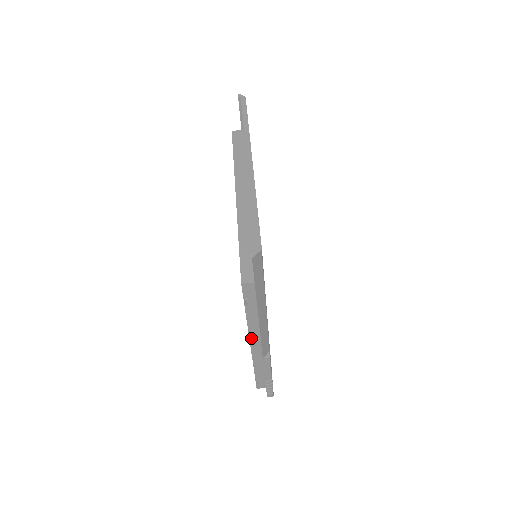
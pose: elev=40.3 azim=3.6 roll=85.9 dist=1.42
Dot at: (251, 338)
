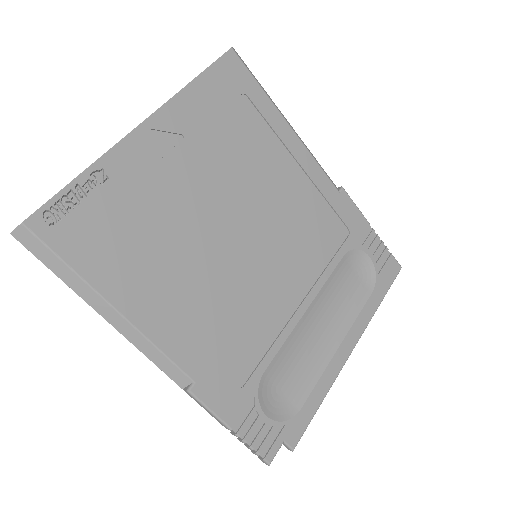
Dot at: occluded
